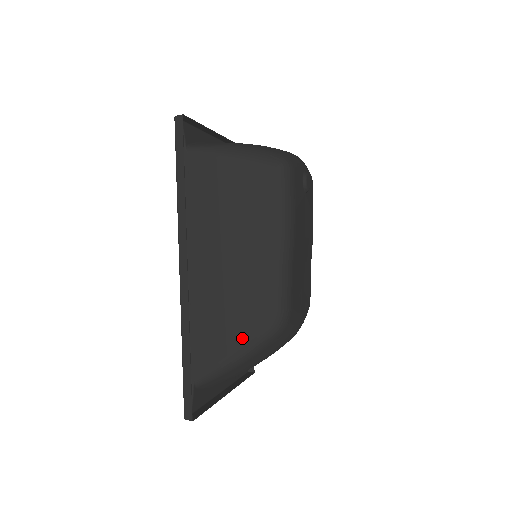
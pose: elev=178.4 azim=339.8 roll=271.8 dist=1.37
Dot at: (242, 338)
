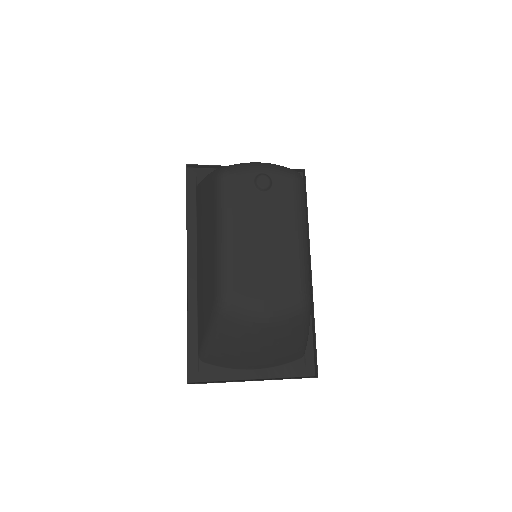
Dot at: (207, 318)
